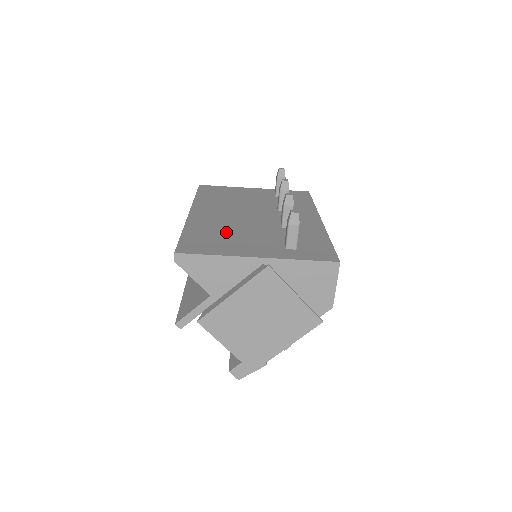
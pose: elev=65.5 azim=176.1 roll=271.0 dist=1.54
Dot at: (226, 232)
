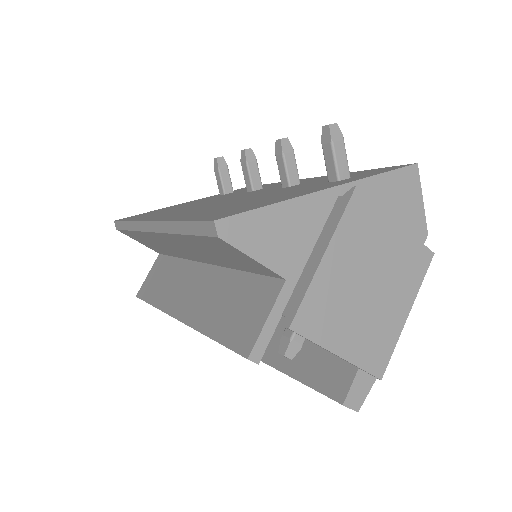
Dot at: (237, 203)
